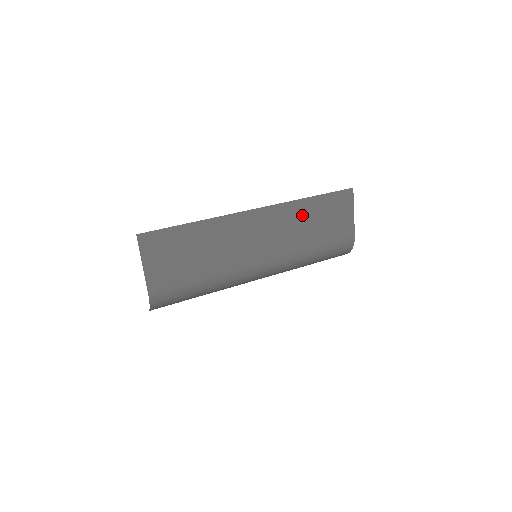
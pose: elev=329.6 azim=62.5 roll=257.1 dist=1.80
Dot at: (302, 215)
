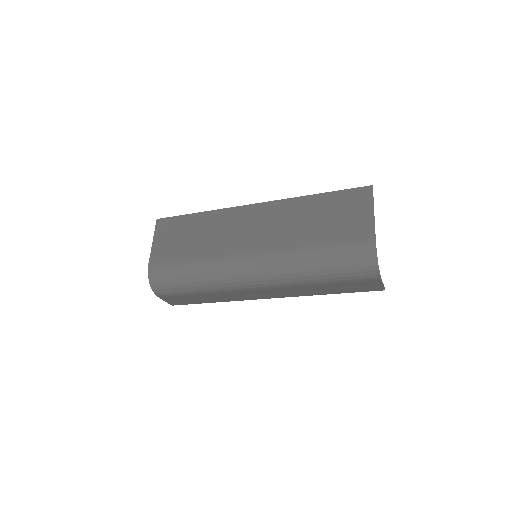
Dot at: (303, 211)
